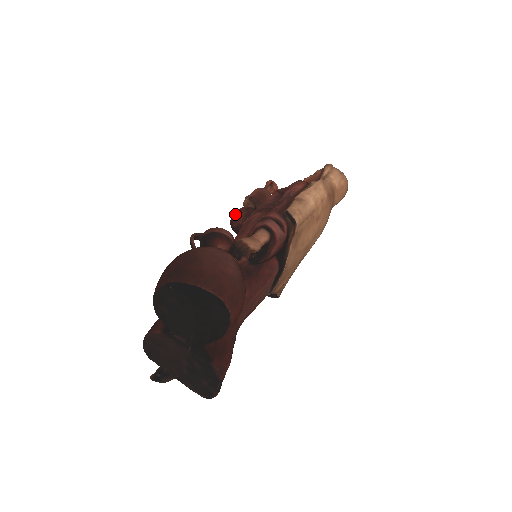
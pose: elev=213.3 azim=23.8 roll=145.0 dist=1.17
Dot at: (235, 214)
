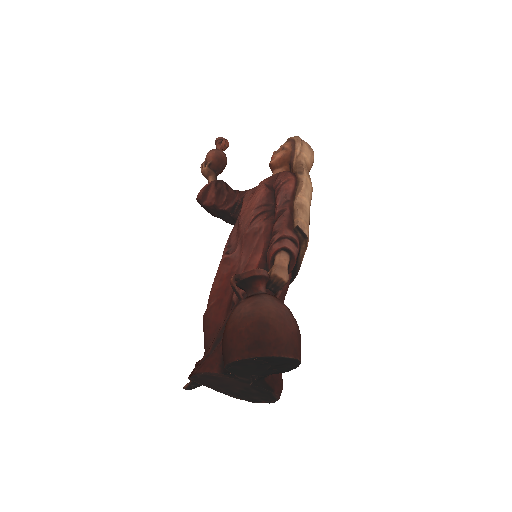
Dot at: (203, 191)
